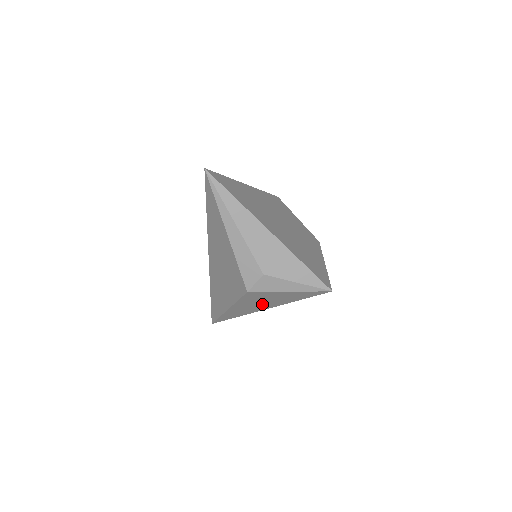
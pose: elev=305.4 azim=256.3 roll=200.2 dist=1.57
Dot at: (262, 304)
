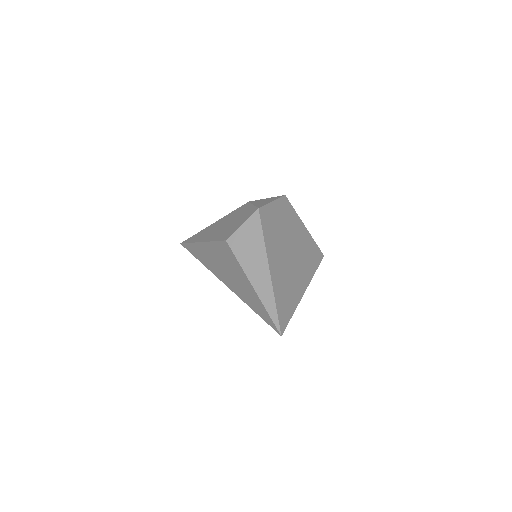
Dot at: occluded
